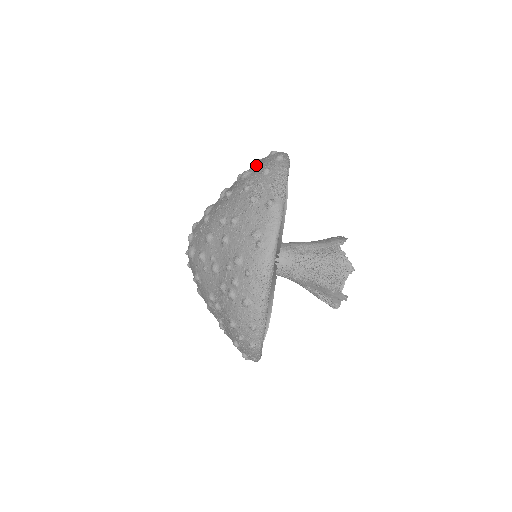
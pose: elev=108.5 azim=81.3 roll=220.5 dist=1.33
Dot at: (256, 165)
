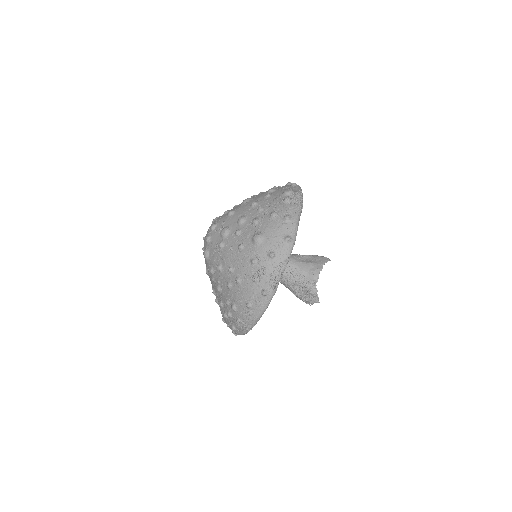
Dot at: (268, 231)
